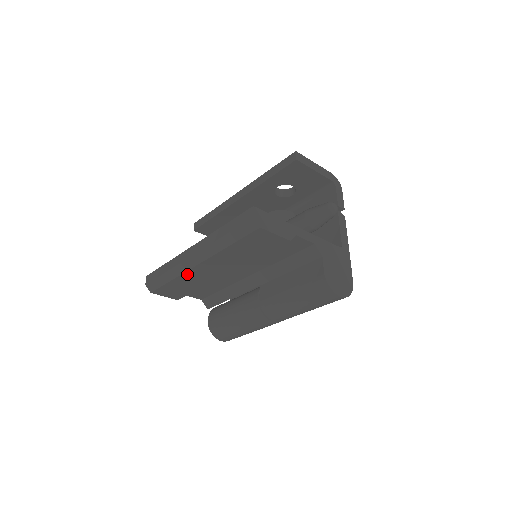
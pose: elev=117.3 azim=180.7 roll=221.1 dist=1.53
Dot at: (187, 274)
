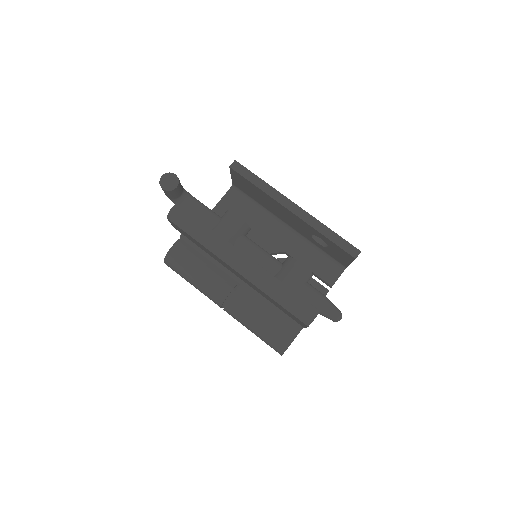
Dot at: (217, 256)
